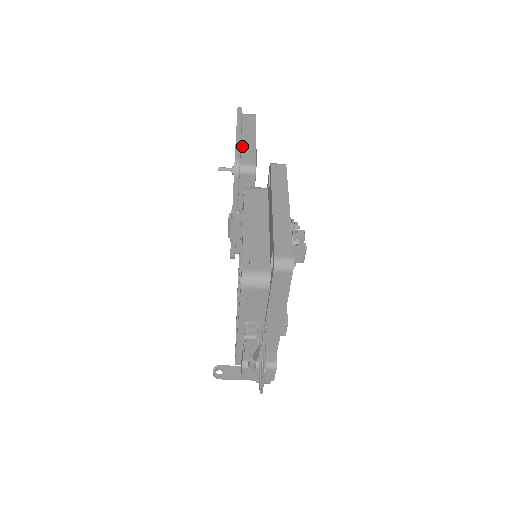
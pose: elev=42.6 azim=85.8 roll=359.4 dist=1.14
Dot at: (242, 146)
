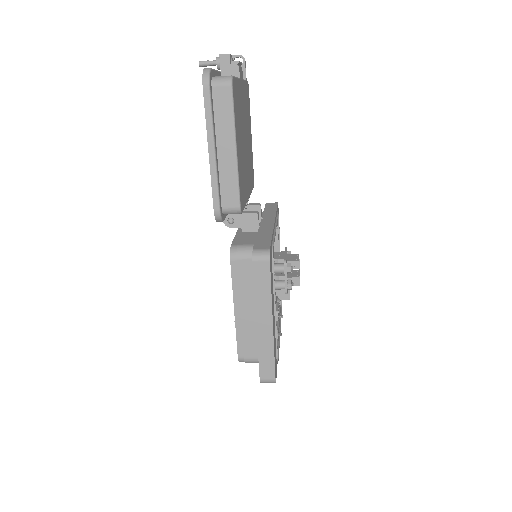
Dot at: (220, 172)
